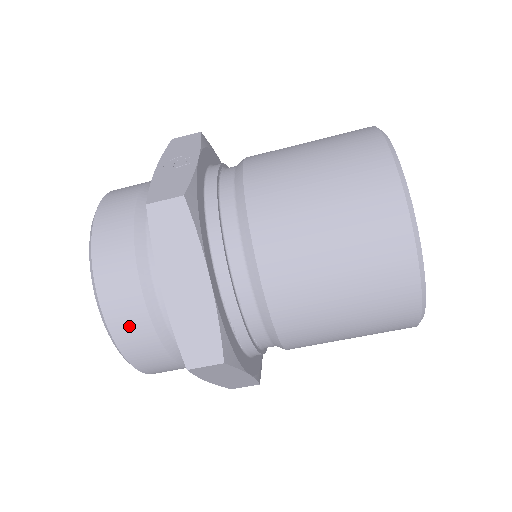
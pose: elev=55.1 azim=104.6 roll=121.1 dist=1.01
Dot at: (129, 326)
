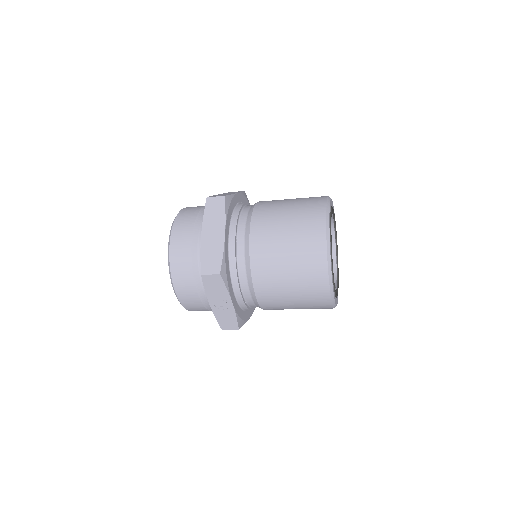
Dot at: occluded
